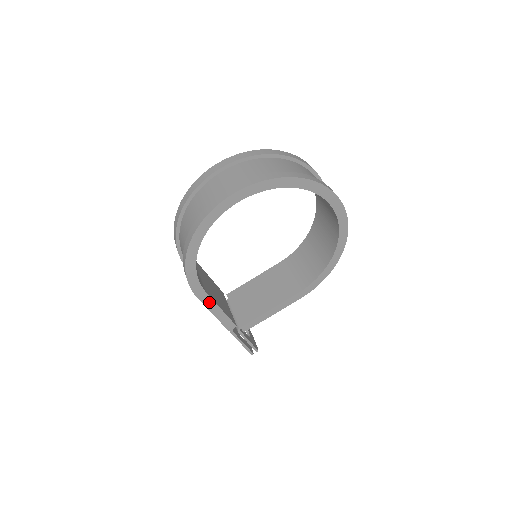
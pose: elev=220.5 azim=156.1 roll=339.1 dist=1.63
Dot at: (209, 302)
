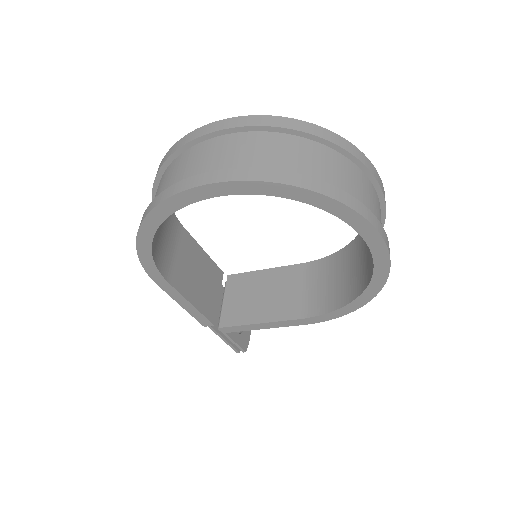
Dot at: (175, 294)
